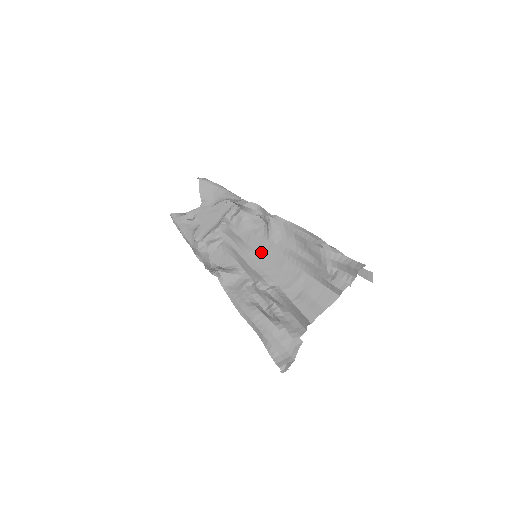
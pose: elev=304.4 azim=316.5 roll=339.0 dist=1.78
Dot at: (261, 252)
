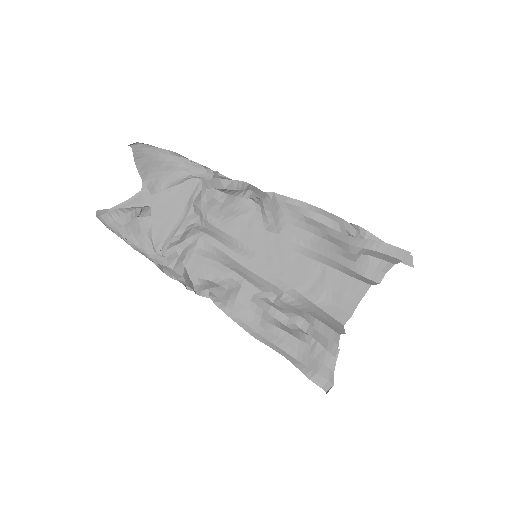
Dot at: (261, 248)
